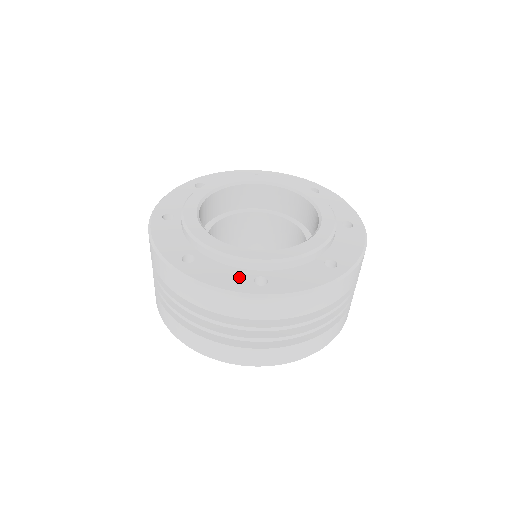
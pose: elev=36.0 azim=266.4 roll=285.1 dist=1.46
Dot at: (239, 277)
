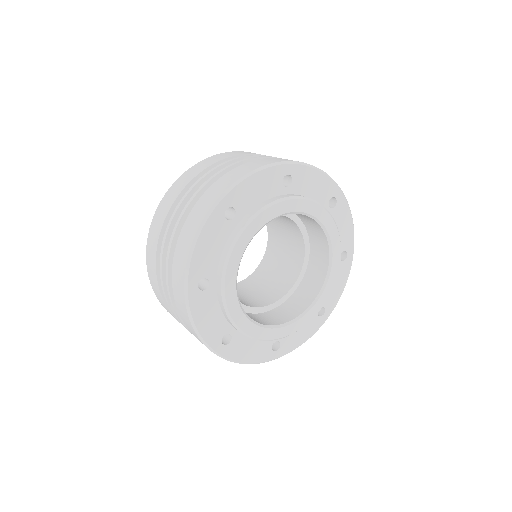
Dot at: (262, 348)
